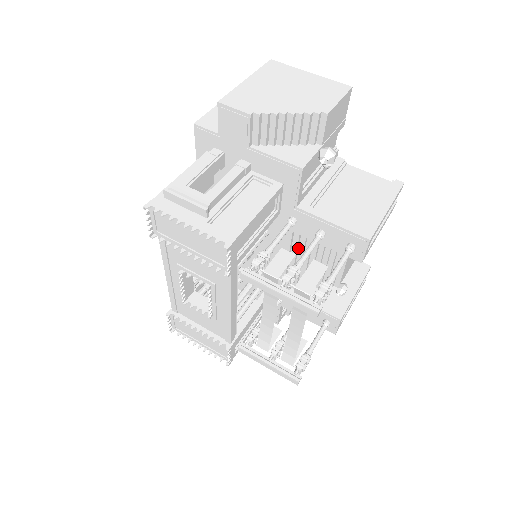
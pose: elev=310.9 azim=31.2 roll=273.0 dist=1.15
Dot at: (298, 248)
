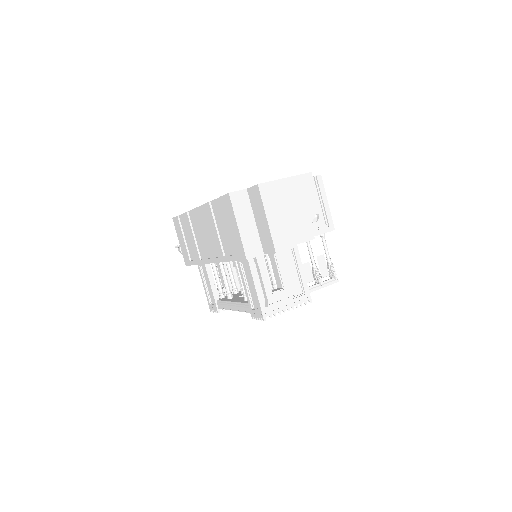
Dot at: occluded
